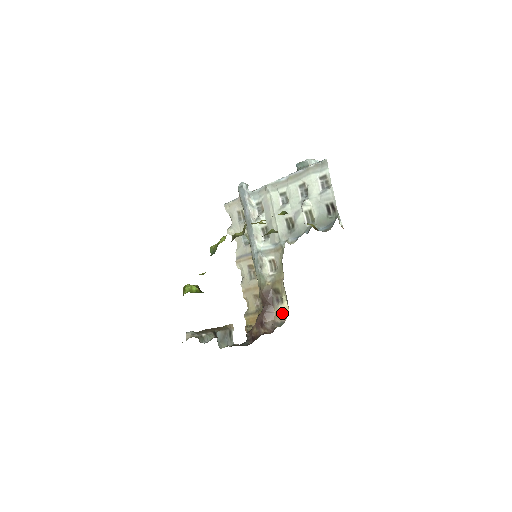
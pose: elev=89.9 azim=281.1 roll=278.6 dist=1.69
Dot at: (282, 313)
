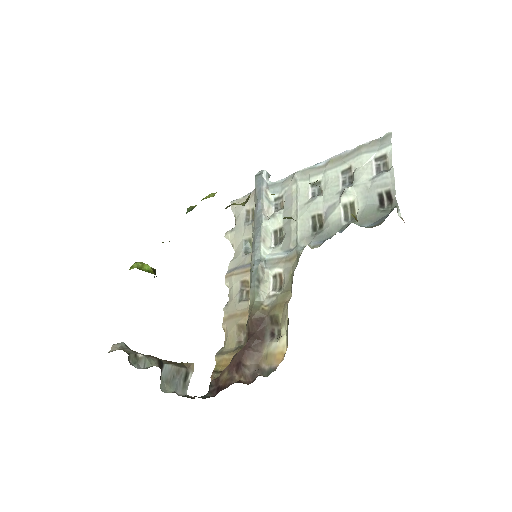
Dot at: (275, 354)
